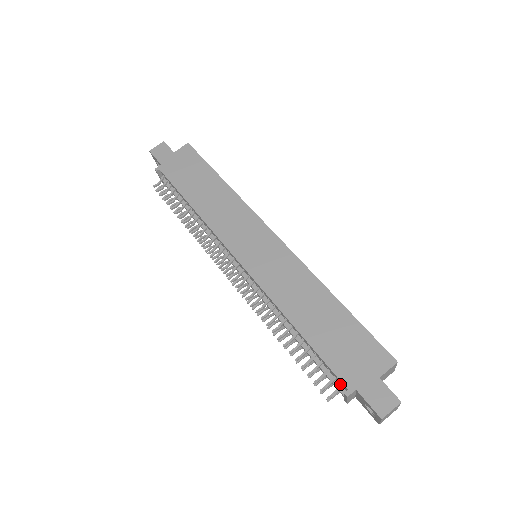
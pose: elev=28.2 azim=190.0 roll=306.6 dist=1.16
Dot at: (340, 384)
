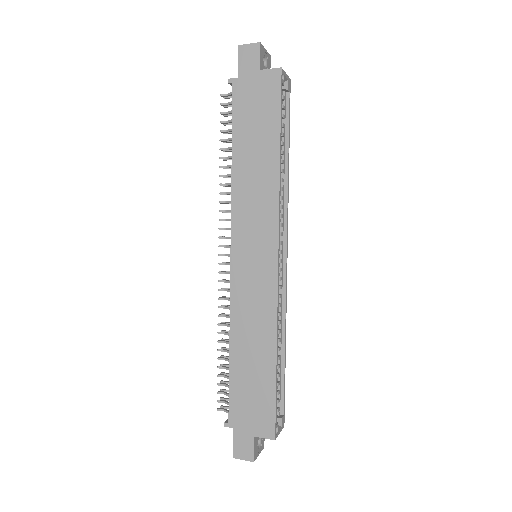
Dot at: occluded
